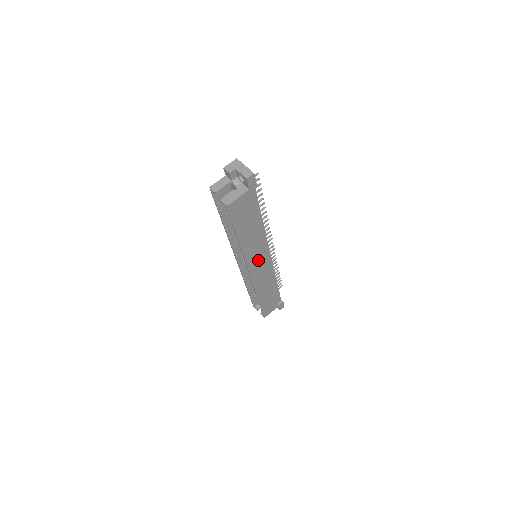
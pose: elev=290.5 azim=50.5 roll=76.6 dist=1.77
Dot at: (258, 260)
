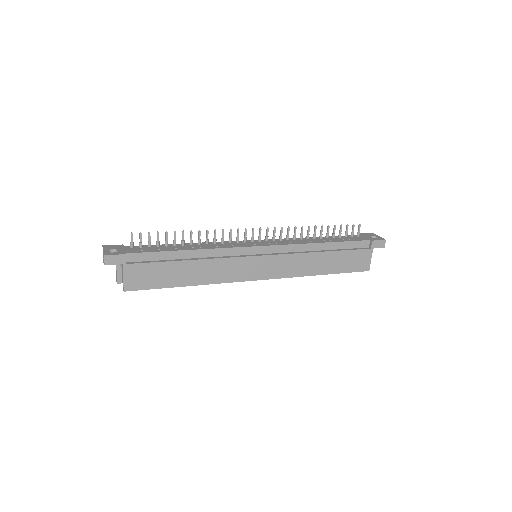
Dot at: (248, 266)
